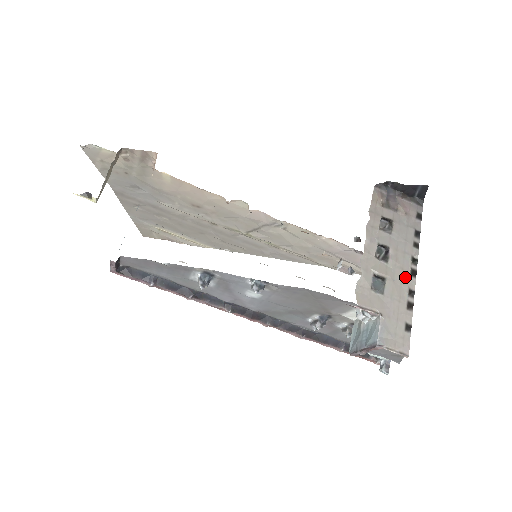
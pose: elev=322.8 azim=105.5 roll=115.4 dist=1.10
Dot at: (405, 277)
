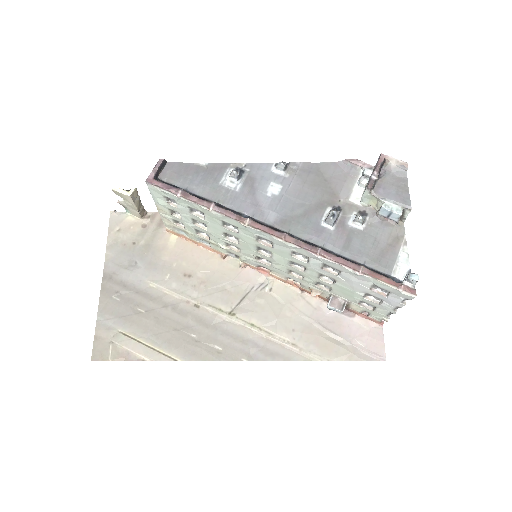
Dot at: occluded
